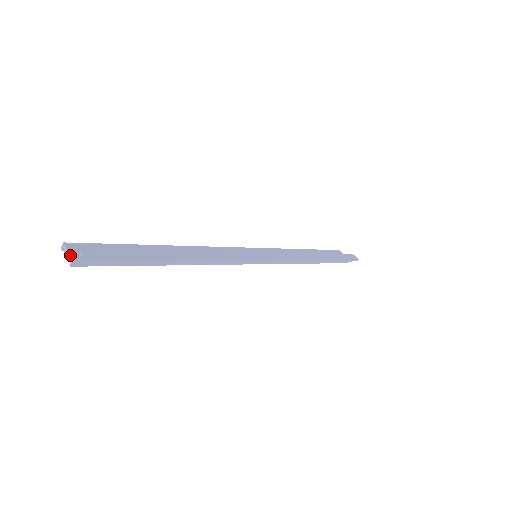
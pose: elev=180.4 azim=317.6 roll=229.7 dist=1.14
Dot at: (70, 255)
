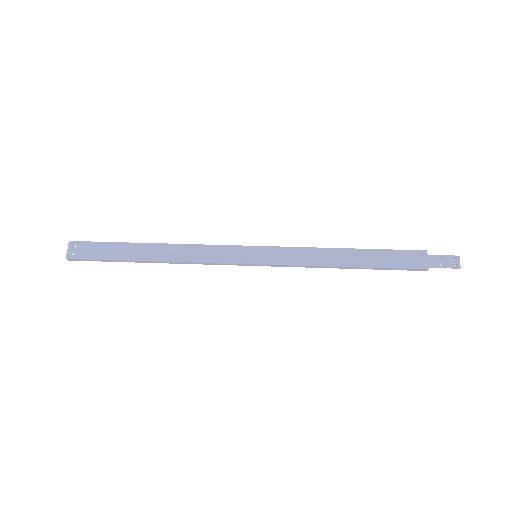
Dot at: (67, 254)
